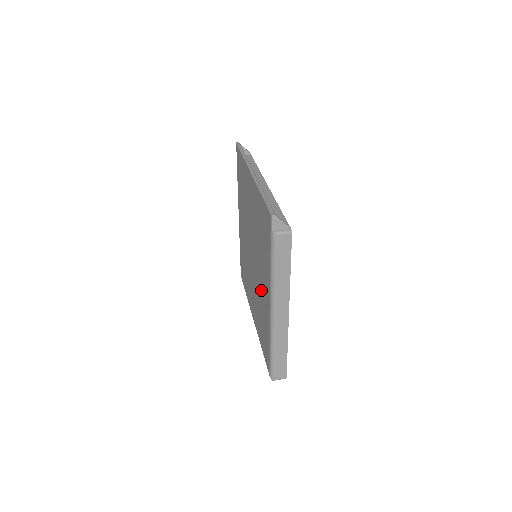
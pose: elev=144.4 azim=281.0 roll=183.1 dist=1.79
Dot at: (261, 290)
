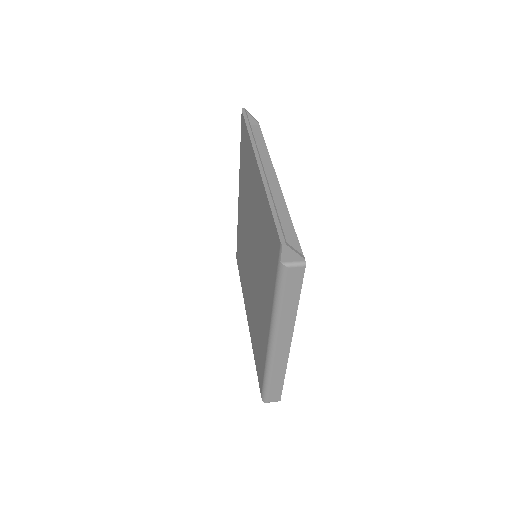
Dot at: (259, 305)
